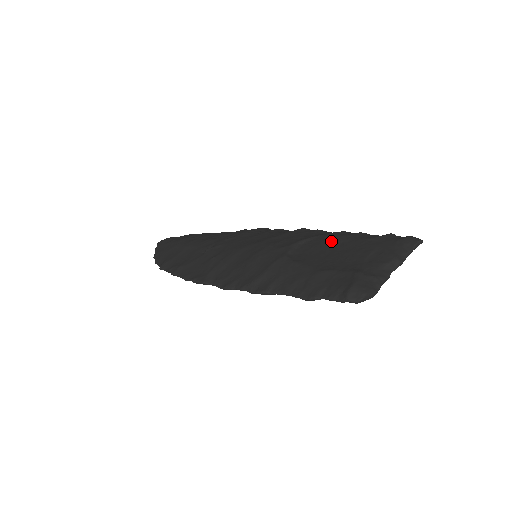
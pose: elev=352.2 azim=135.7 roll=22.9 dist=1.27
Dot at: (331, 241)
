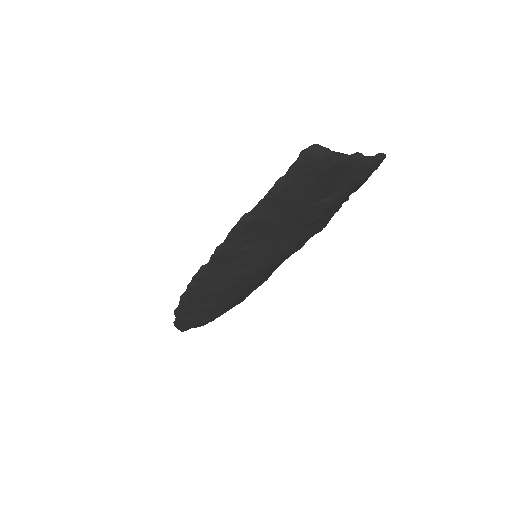
Dot at: occluded
